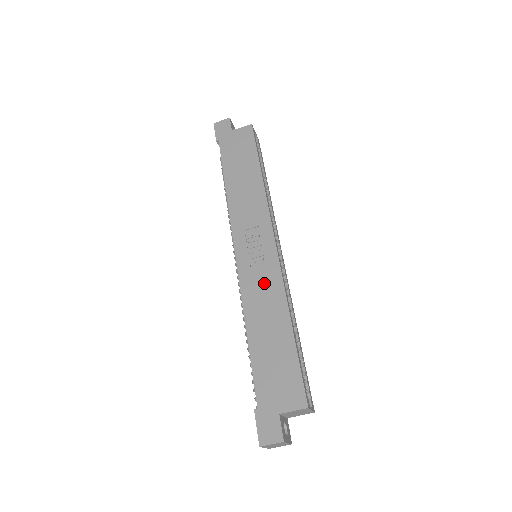
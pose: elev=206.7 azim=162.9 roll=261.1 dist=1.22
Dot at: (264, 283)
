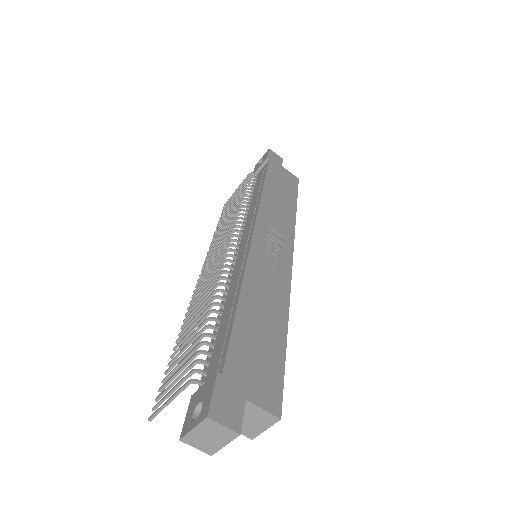
Dot at: (273, 276)
